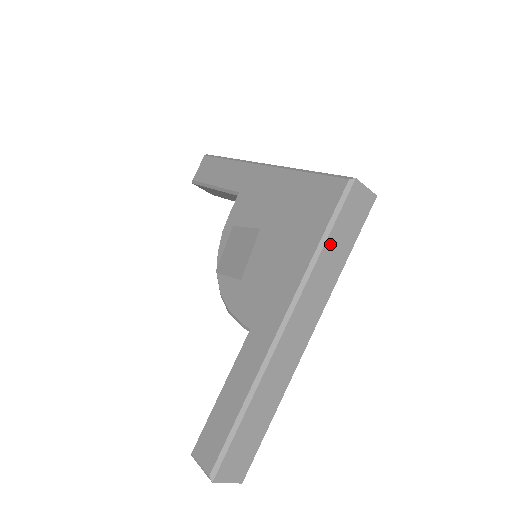
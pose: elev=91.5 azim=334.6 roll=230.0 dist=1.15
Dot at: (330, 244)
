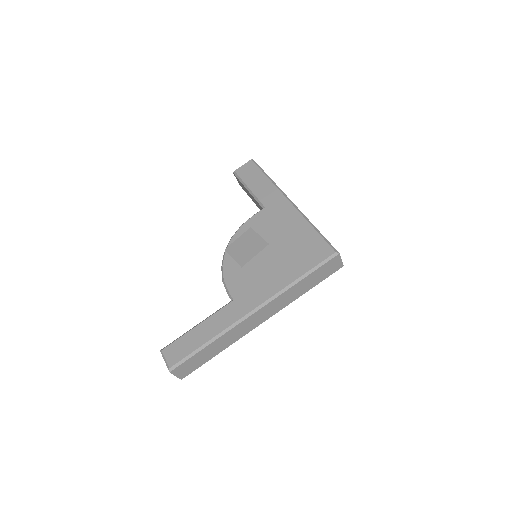
Dot at: (305, 280)
